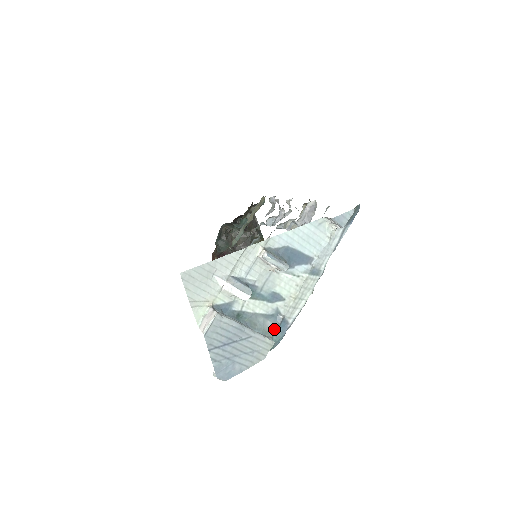
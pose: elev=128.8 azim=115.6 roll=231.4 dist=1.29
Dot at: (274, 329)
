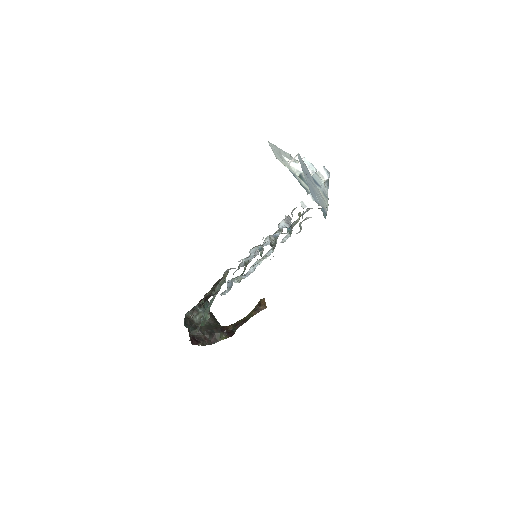
Dot at: occluded
